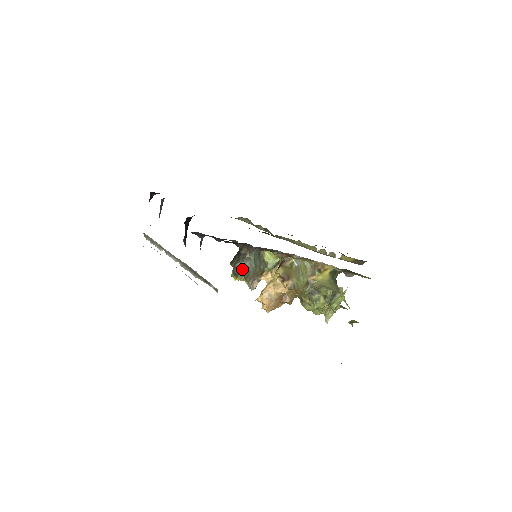
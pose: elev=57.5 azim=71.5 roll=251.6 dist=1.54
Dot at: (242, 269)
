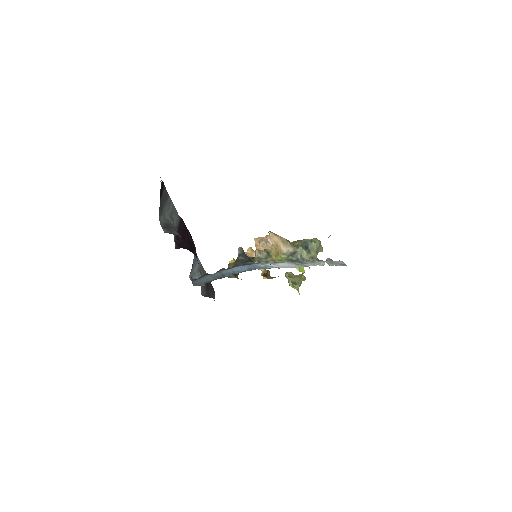
Dot at: occluded
